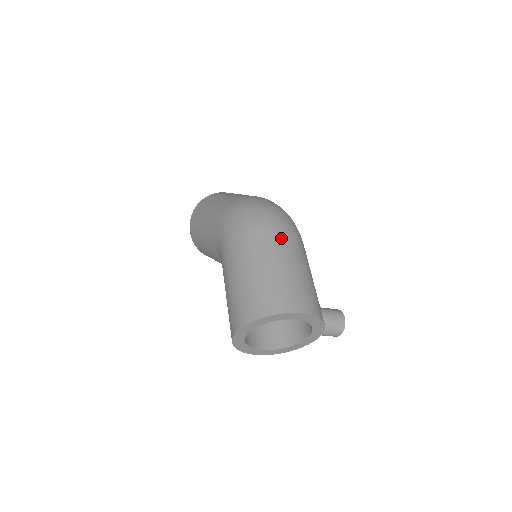
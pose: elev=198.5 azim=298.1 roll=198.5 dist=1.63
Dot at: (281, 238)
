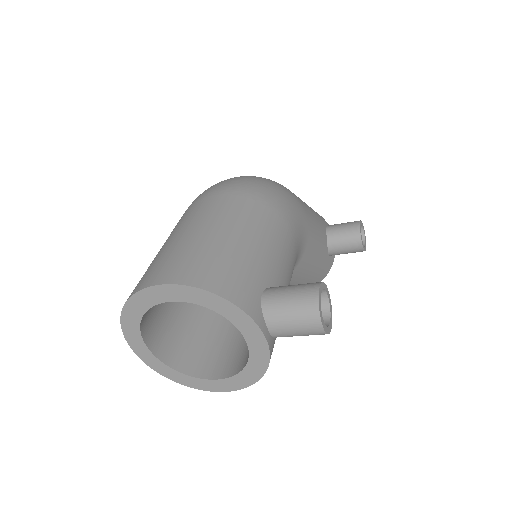
Dot at: (202, 204)
